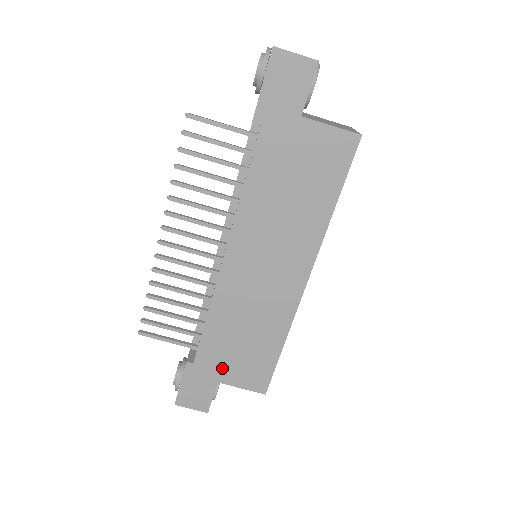
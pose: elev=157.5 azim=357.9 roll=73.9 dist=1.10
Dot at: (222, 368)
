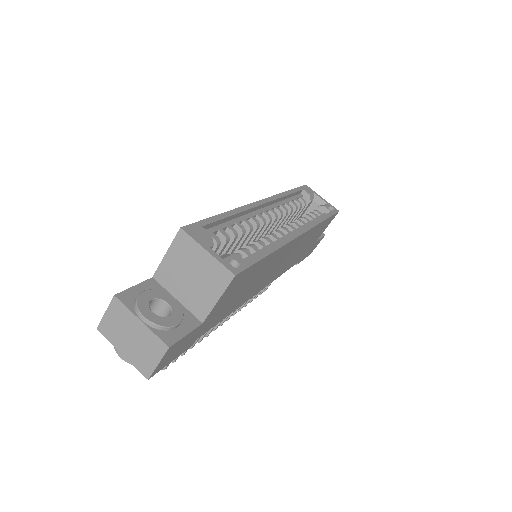
Dot at: (311, 245)
